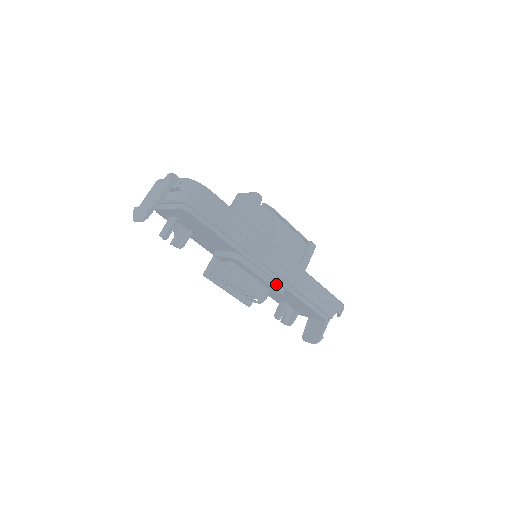
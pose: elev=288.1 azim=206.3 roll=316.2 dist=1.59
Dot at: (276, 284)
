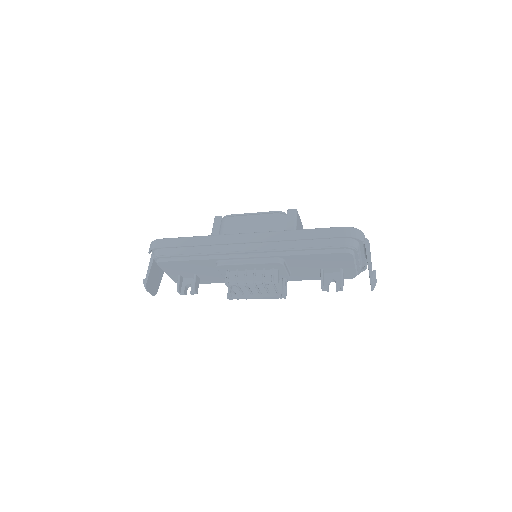
Dot at: (266, 259)
